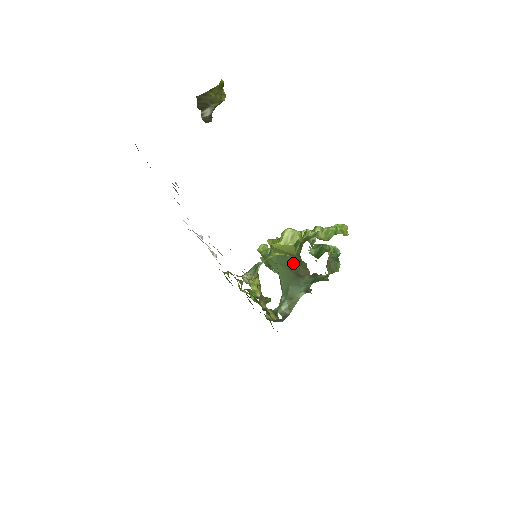
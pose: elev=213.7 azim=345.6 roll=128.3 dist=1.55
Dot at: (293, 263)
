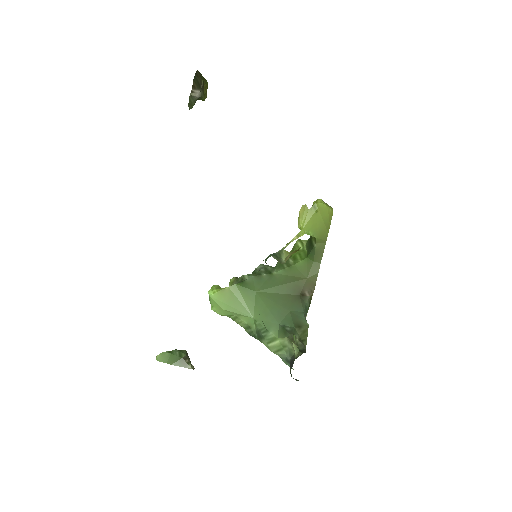
Dot at: (290, 279)
